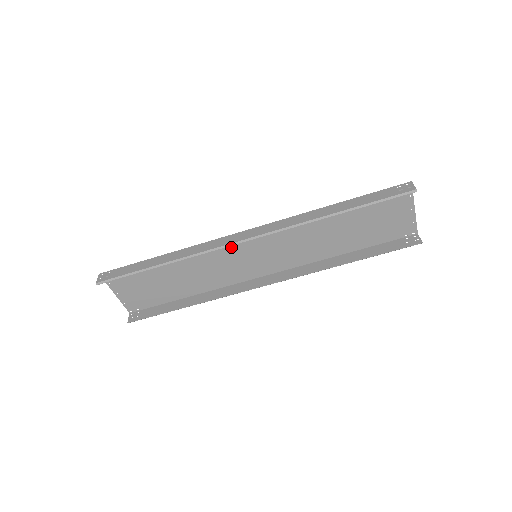
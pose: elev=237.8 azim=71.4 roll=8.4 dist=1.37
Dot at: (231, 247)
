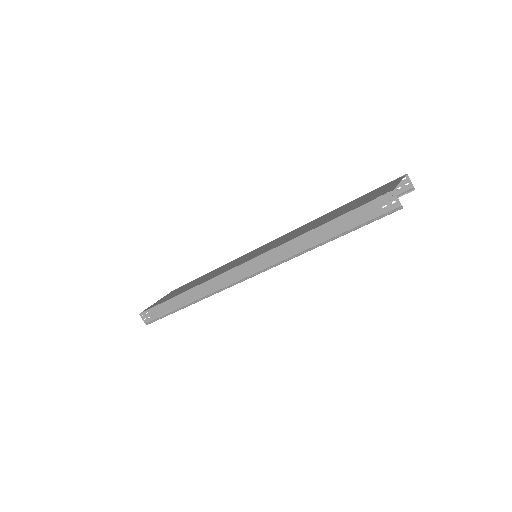
Dot at: occluded
